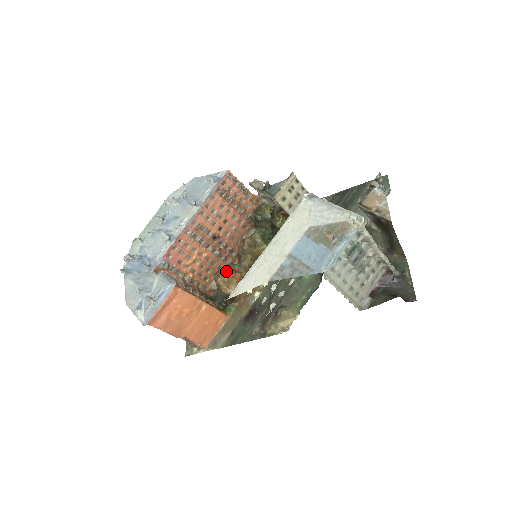
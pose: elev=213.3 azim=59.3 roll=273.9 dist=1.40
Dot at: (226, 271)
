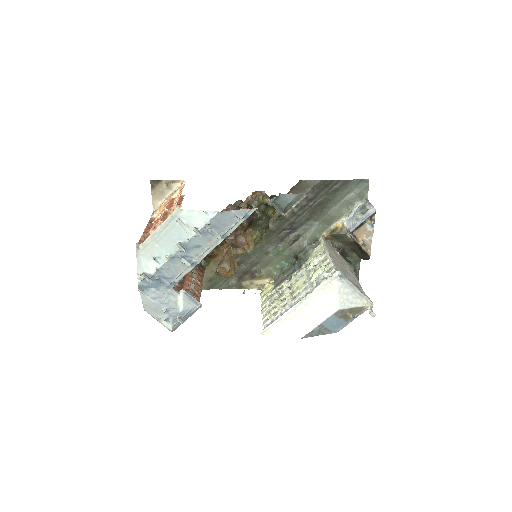
Dot at: (230, 269)
